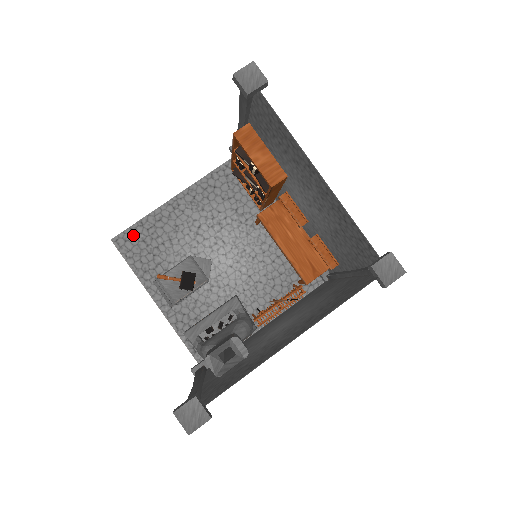
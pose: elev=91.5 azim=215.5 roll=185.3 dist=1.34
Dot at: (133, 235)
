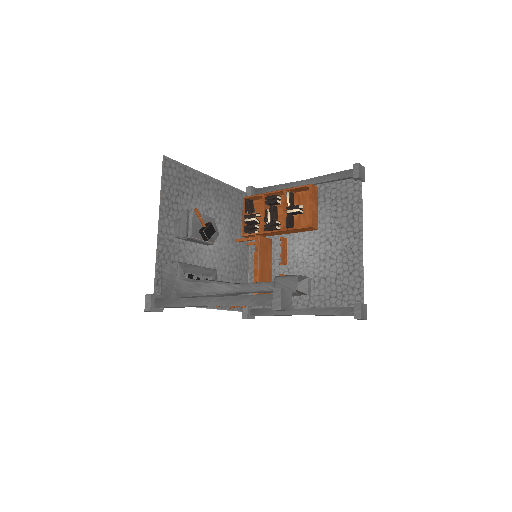
Dot at: (176, 169)
